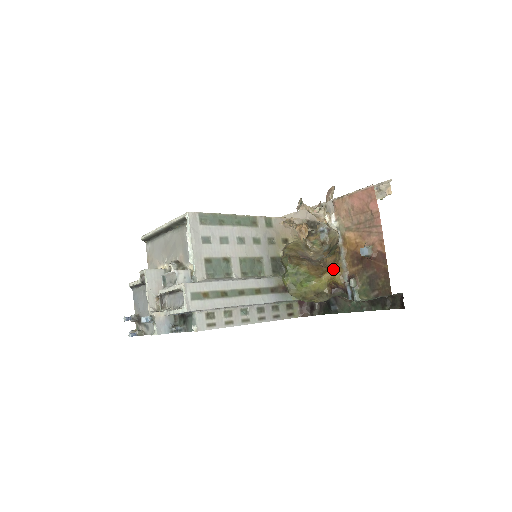
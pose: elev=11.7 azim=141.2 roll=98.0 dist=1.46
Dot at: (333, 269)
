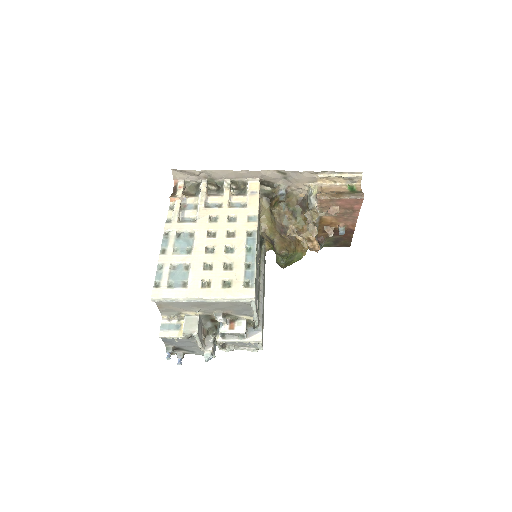
Dot at: occluded
